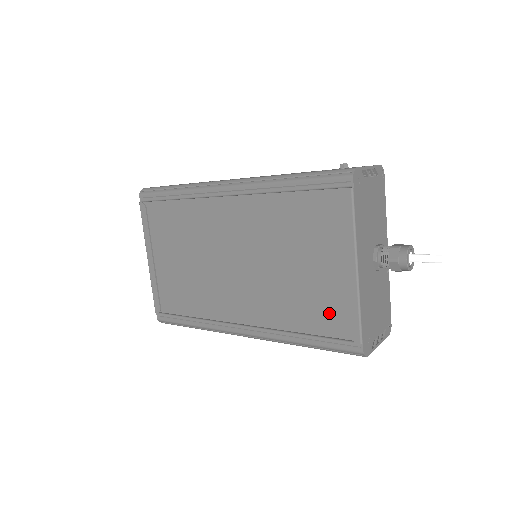
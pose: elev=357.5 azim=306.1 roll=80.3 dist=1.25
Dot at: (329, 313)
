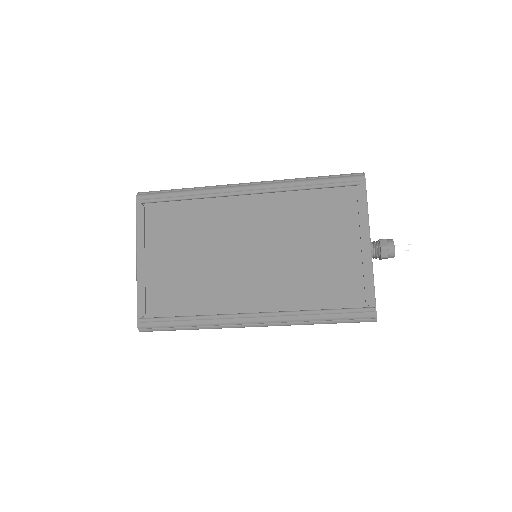
Dot at: (343, 287)
